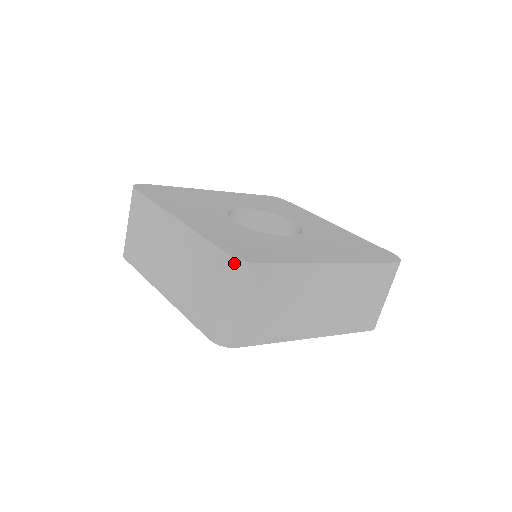
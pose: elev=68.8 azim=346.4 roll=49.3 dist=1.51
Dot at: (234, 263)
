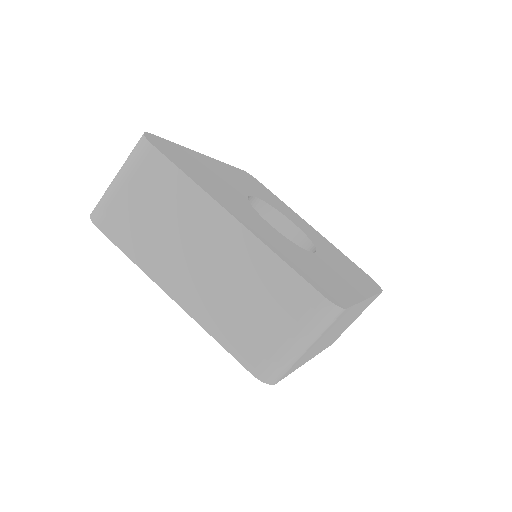
Dot at: (326, 306)
